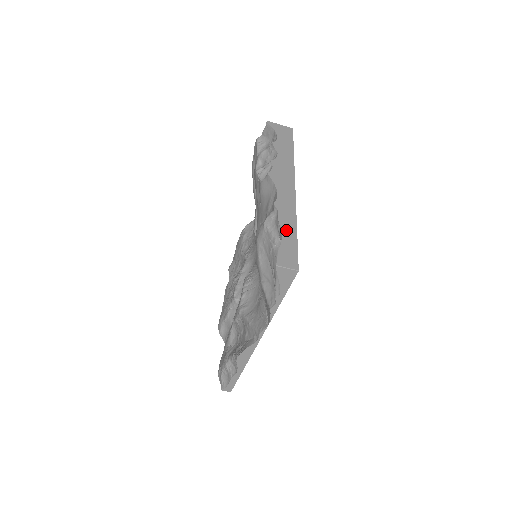
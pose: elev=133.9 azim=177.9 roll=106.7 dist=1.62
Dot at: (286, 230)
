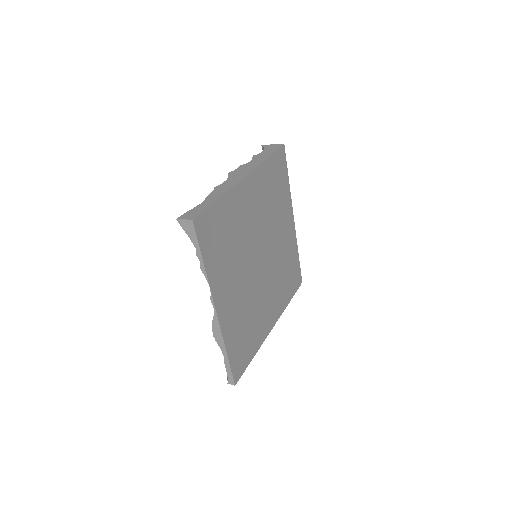
Dot at: (208, 200)
